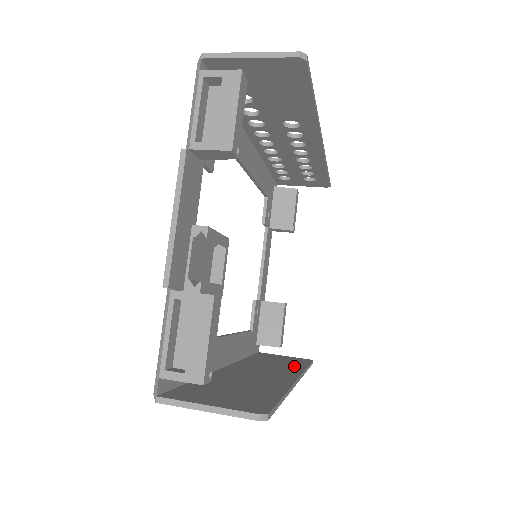
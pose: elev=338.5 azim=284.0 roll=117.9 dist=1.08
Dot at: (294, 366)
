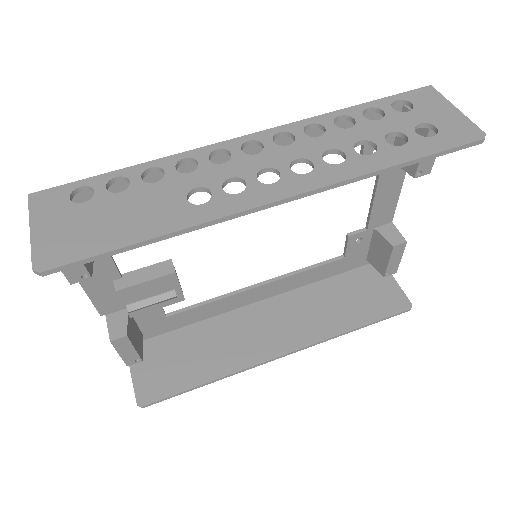
Dot at: (339, 322)
